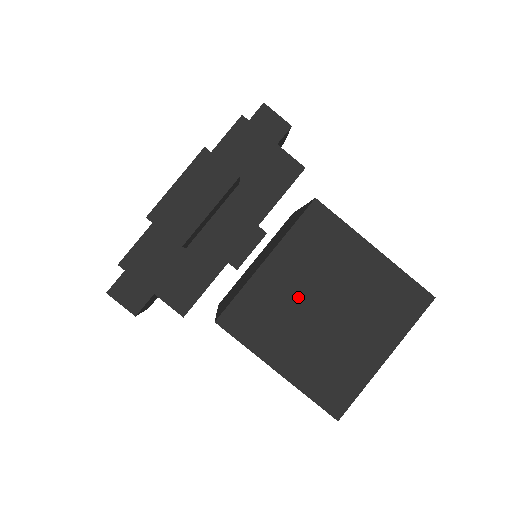
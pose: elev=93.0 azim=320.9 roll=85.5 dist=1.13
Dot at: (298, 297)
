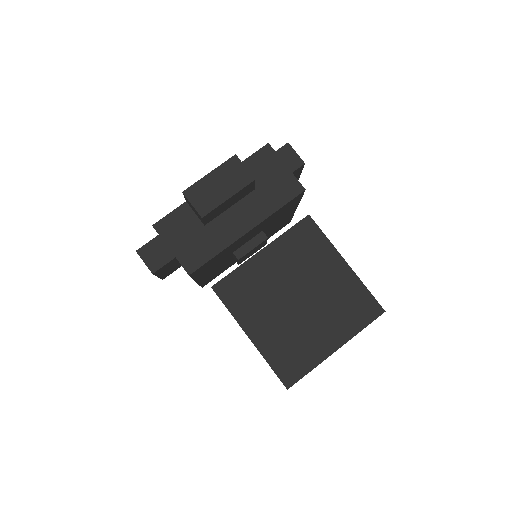
Dot at: (279, 284)
